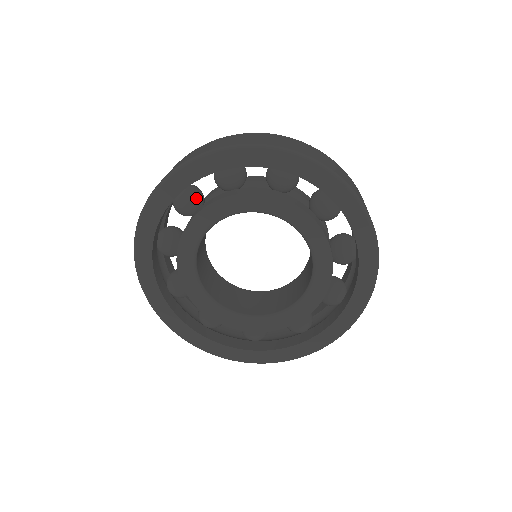
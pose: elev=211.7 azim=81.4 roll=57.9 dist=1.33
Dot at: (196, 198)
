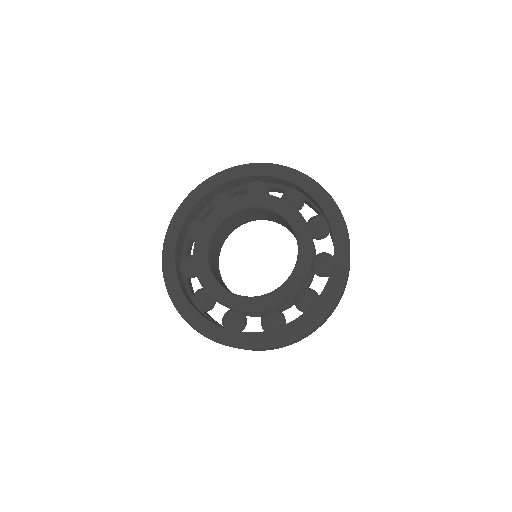
Dot at: (202, 222)
